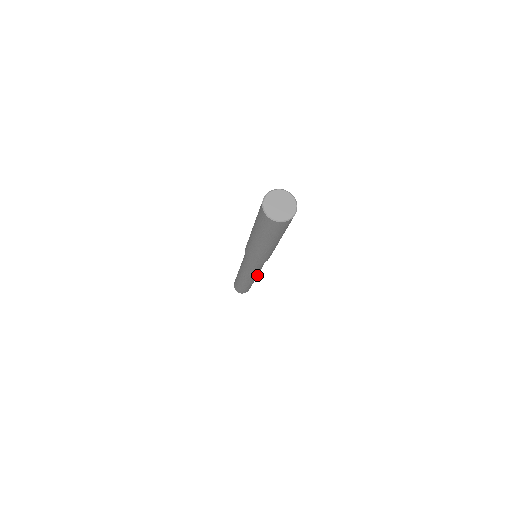
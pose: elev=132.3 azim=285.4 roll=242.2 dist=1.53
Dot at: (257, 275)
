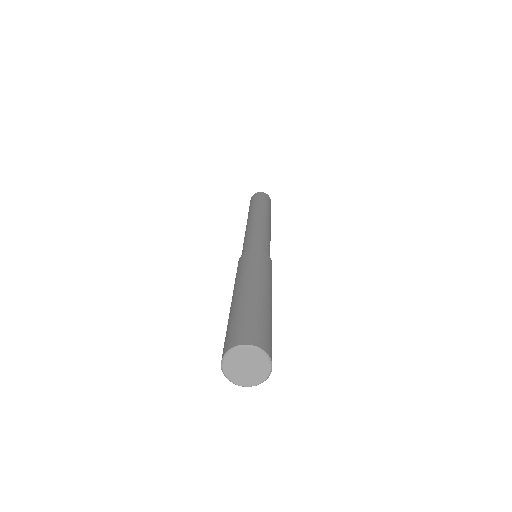
Dot at: occluded
